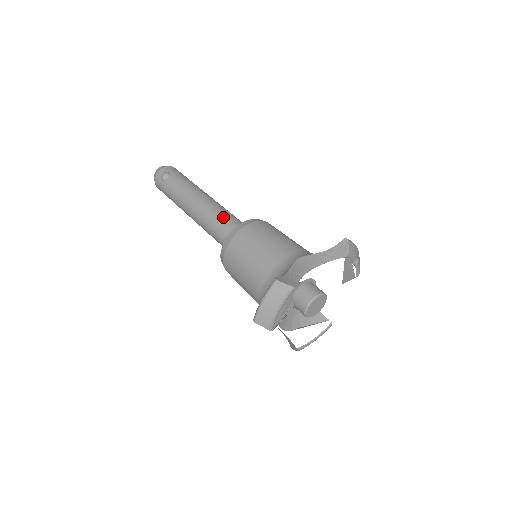
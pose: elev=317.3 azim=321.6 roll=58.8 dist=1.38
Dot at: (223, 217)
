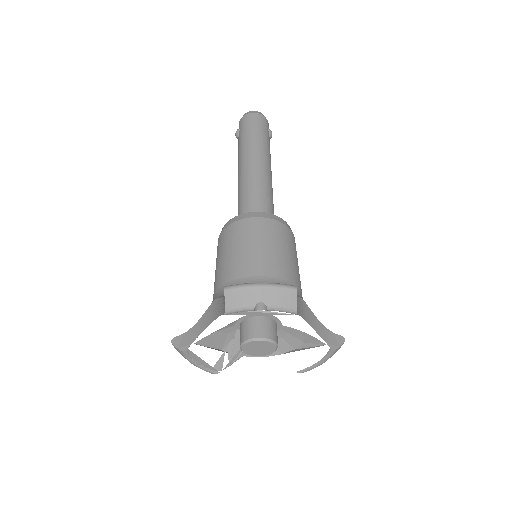
Dot at: (239, 203)
